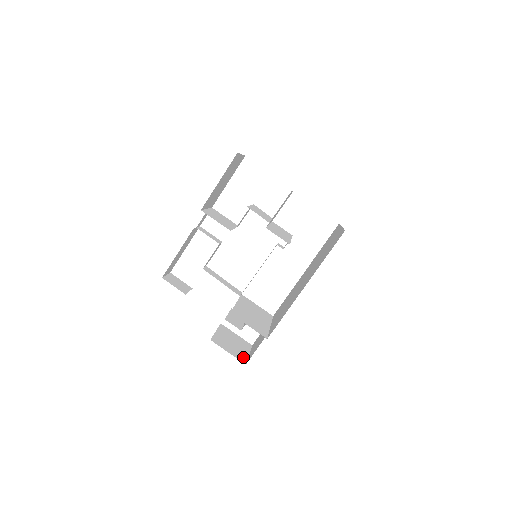
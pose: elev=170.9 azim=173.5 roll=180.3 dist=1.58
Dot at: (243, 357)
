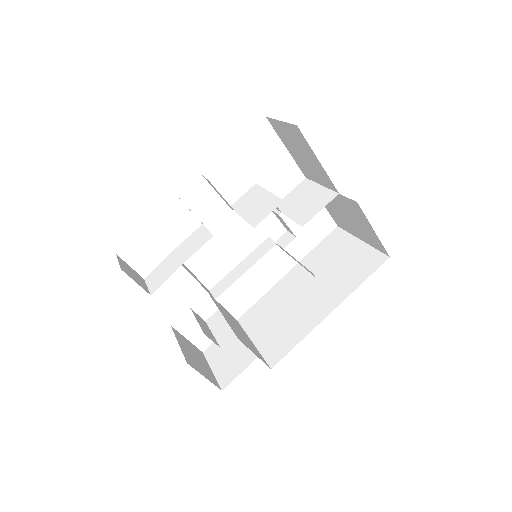
Dot at: (214, 378)
